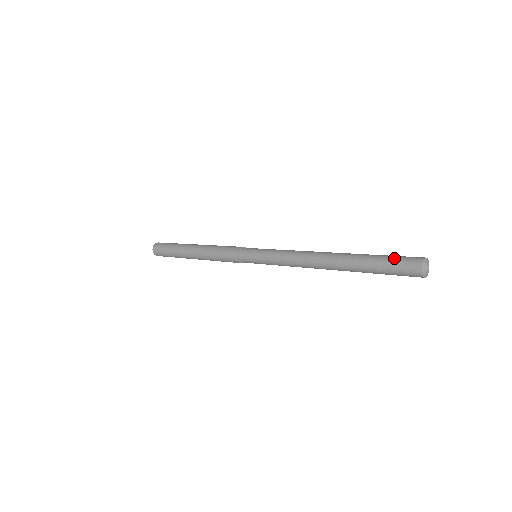
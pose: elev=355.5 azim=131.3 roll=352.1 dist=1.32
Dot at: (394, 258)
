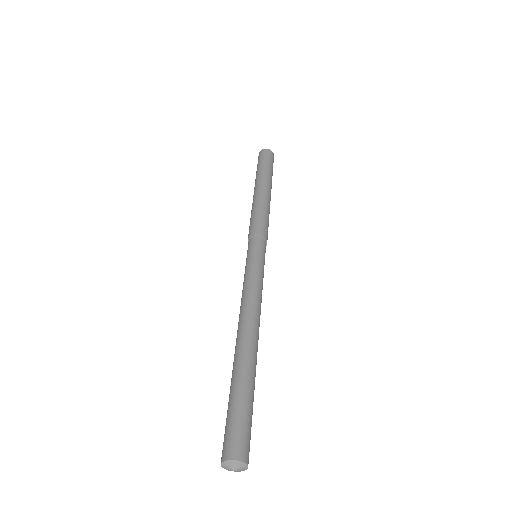
Dot at: occluded
